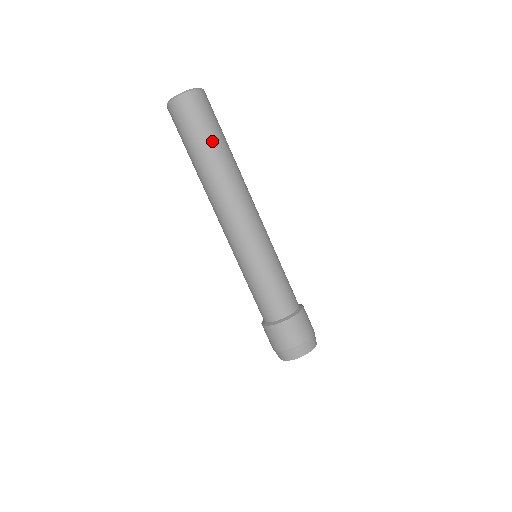
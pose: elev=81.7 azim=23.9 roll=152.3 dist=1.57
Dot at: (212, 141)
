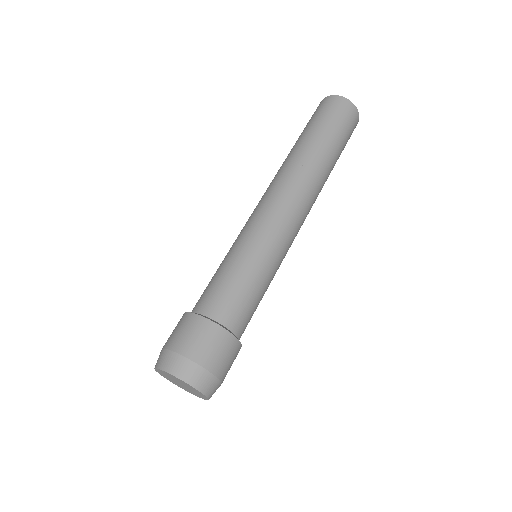
Dot at: (320, 134)
